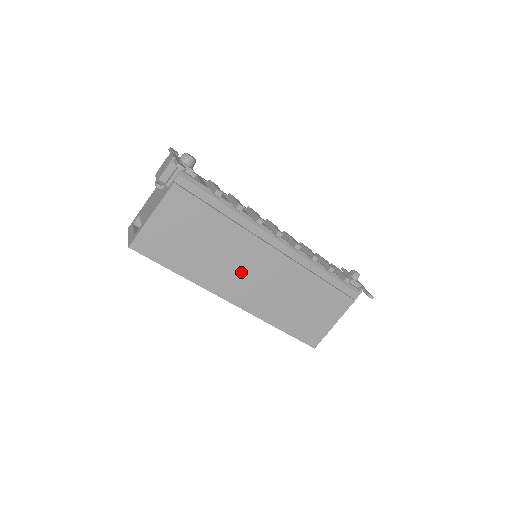
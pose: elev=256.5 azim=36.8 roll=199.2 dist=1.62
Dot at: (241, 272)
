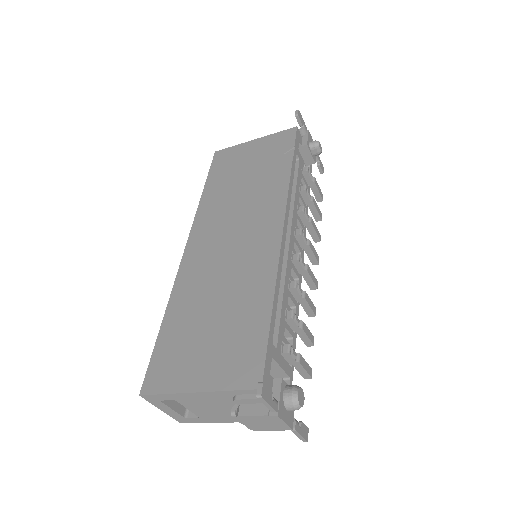
Dot at: occluded
